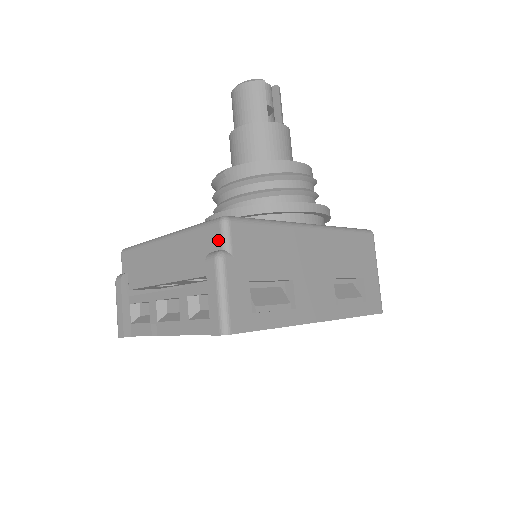
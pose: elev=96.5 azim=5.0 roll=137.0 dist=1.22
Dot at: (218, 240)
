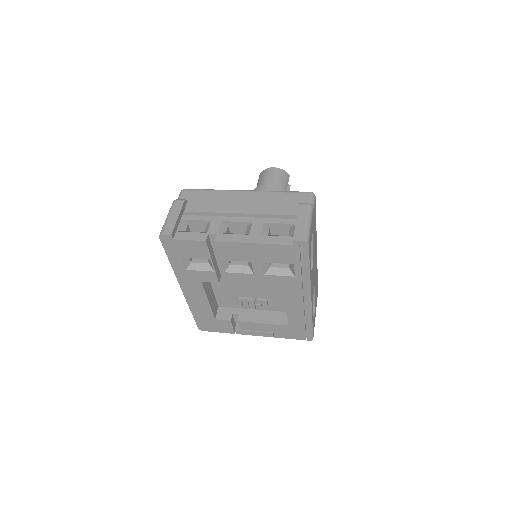
Dot at: (307, 200)
